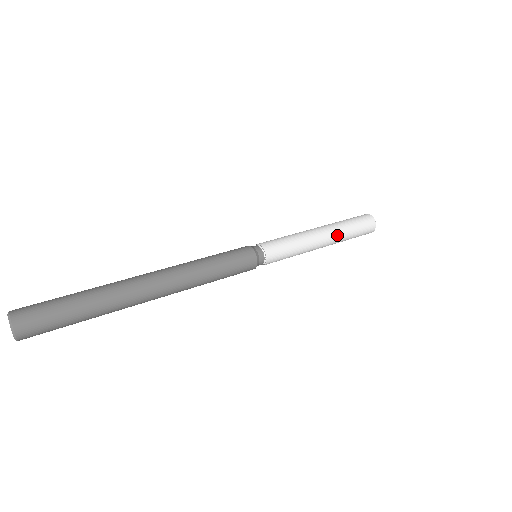
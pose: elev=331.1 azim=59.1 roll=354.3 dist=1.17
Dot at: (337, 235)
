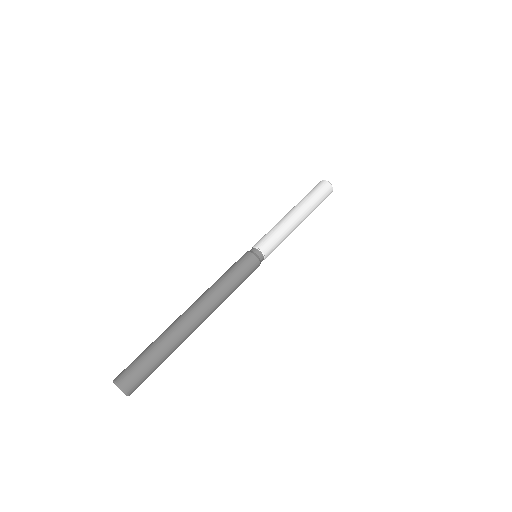
Dot at: occluded
